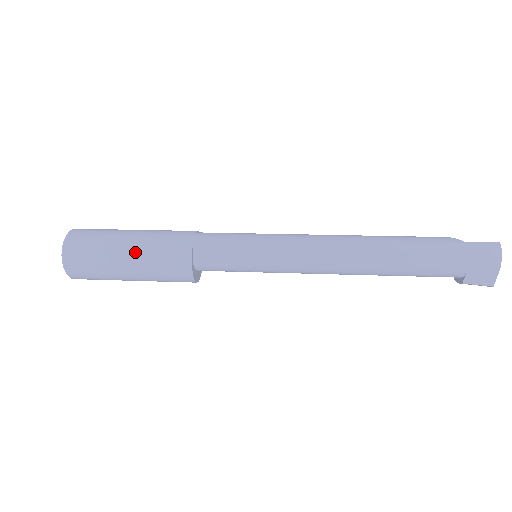
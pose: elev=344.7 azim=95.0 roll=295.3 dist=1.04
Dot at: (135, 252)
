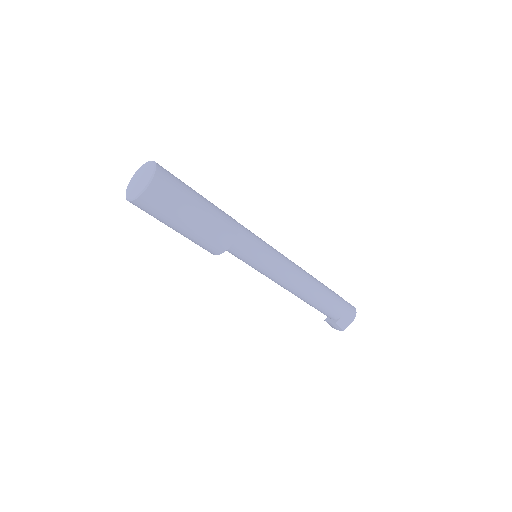
Dot at: (205, 210)
